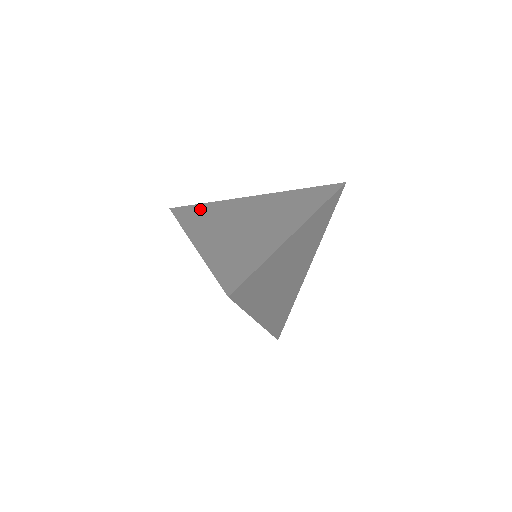
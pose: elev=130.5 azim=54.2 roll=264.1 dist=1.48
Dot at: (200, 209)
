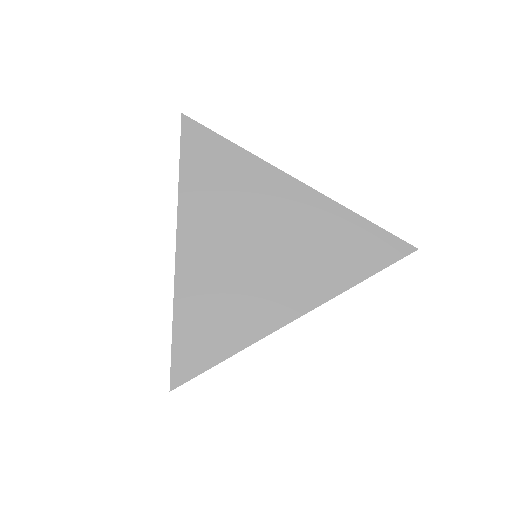
Dot at: occluded
